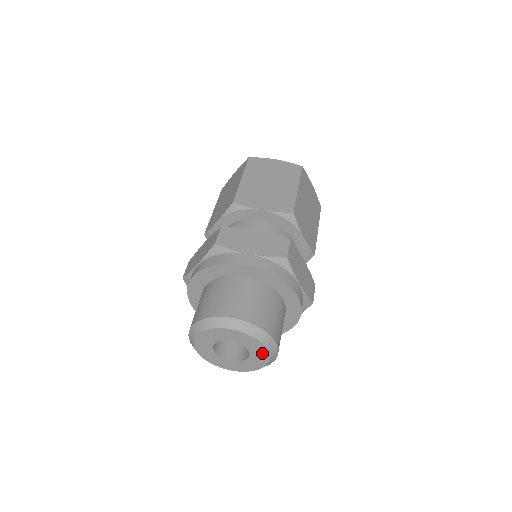
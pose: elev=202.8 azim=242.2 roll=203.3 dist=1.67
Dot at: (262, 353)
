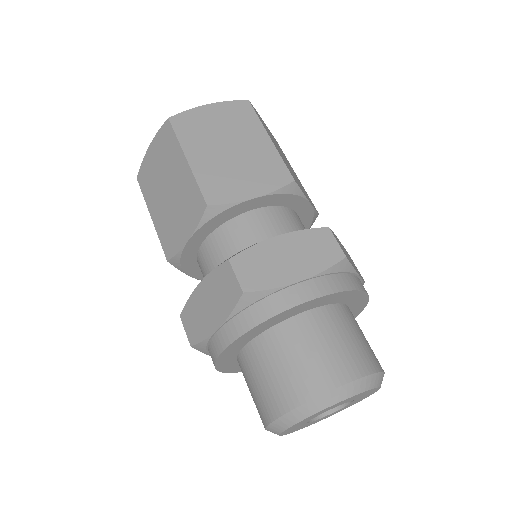
Dot at: (352, 398)
